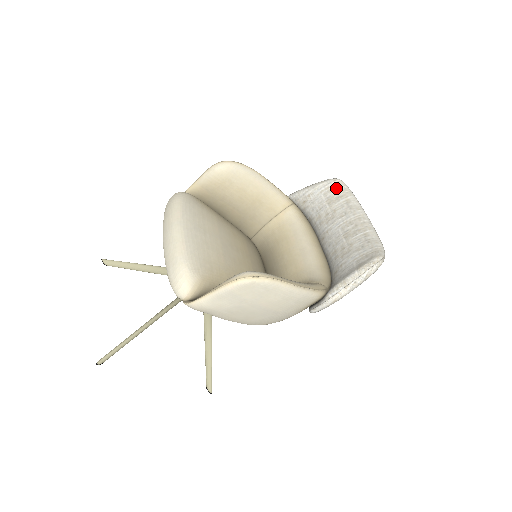
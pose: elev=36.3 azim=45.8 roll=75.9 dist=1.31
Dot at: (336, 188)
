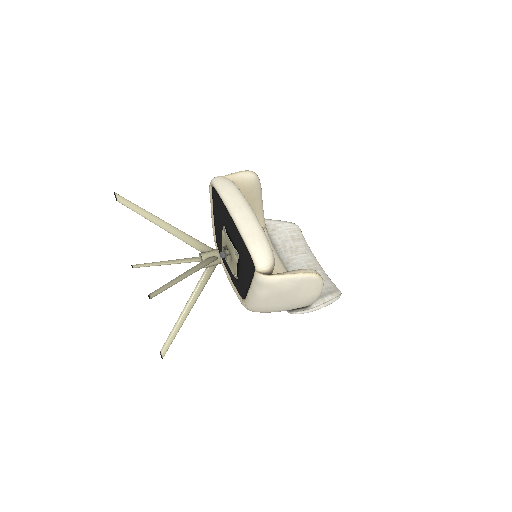
Dot at: (298, 232)
